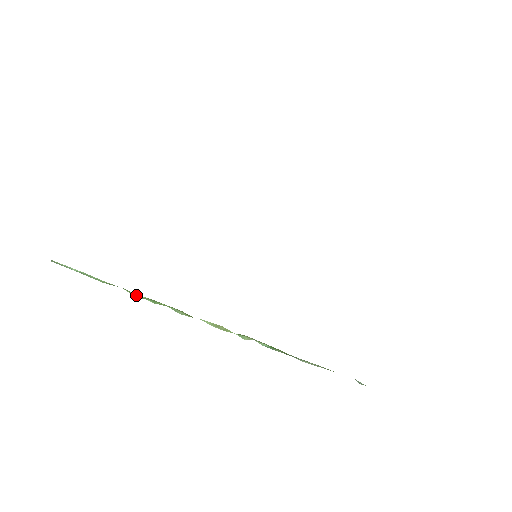
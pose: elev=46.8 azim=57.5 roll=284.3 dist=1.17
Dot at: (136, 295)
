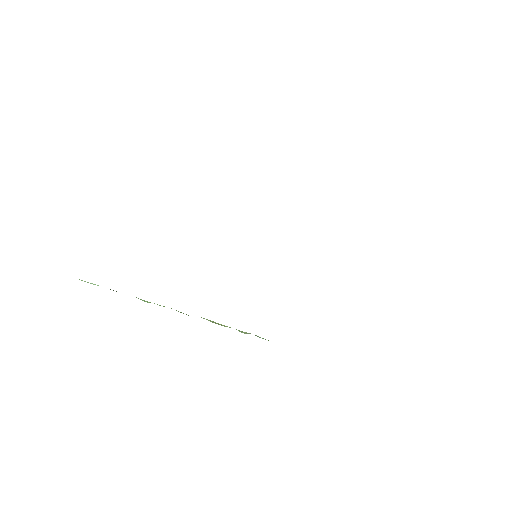
Dot at: (143, 300)
